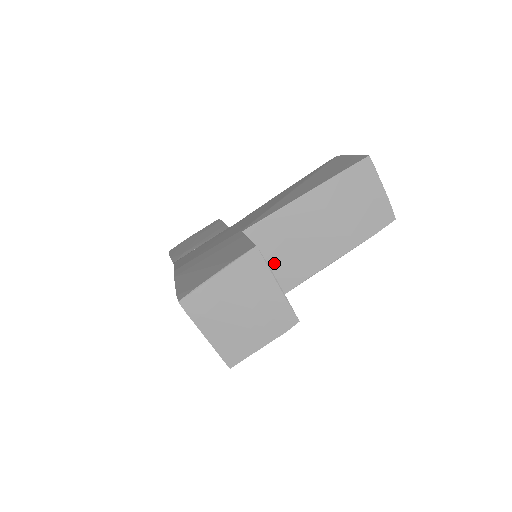
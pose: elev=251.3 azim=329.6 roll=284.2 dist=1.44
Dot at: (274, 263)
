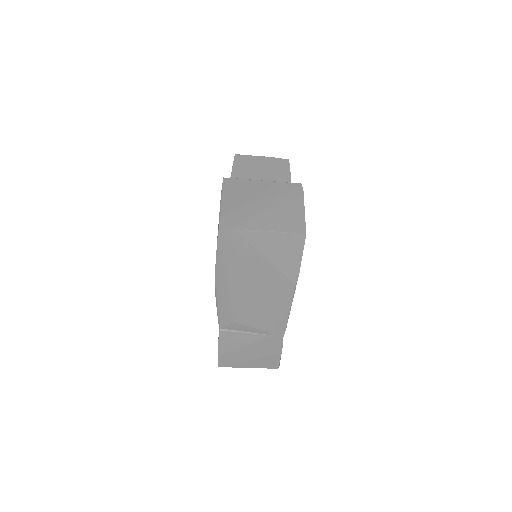
Dot at: occluded
